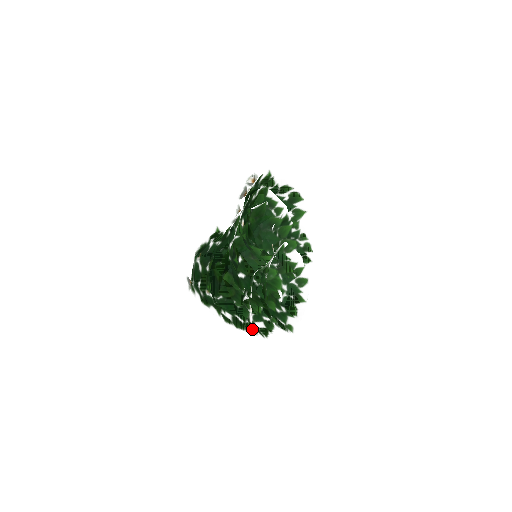
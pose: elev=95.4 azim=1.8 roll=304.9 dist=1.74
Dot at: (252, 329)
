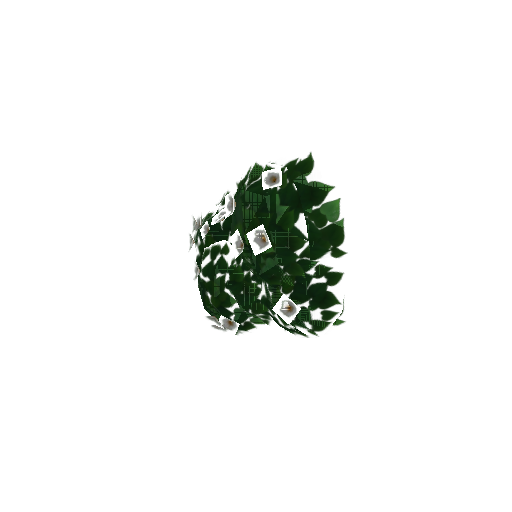
Dot at: (341, 254)
